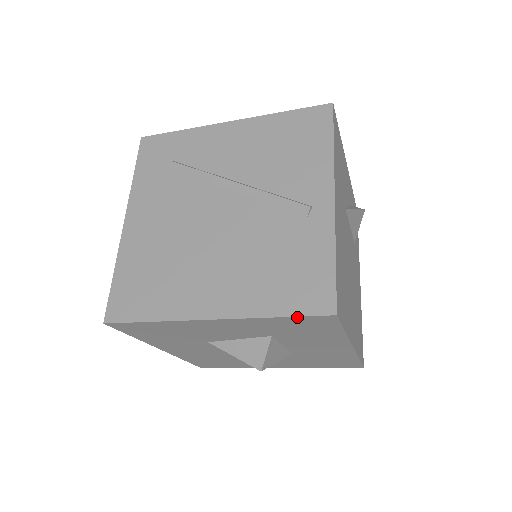
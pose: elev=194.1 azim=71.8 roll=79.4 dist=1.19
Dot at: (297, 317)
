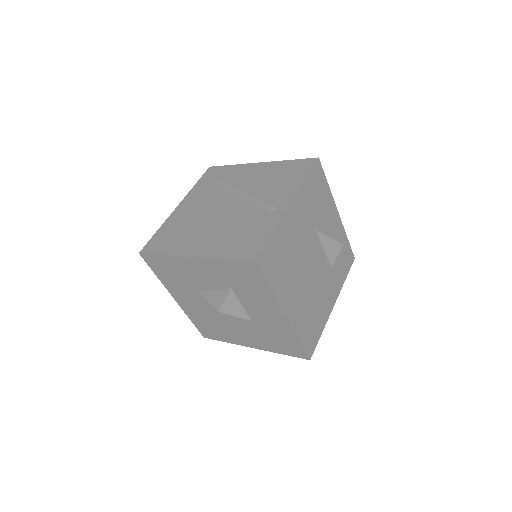
Dot at: (235, 261)
